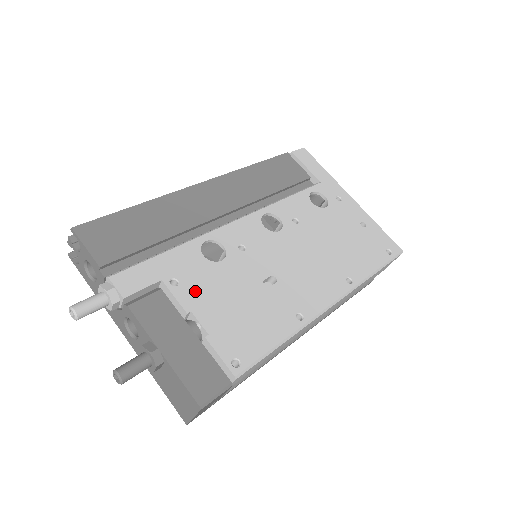
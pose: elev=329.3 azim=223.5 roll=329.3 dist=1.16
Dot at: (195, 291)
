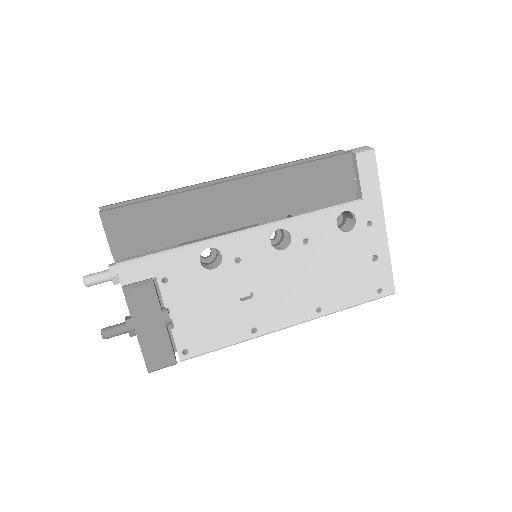
Dot at: (179, 292)
